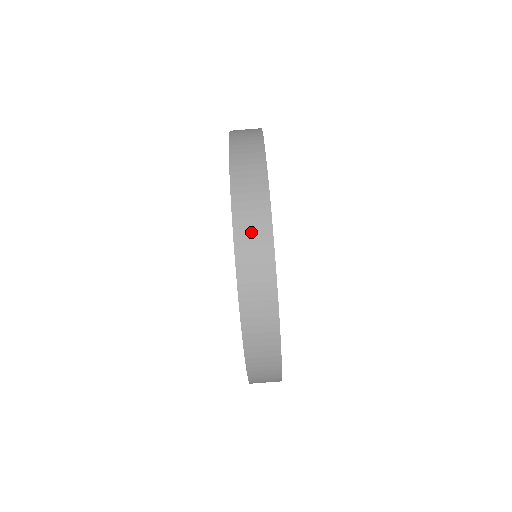
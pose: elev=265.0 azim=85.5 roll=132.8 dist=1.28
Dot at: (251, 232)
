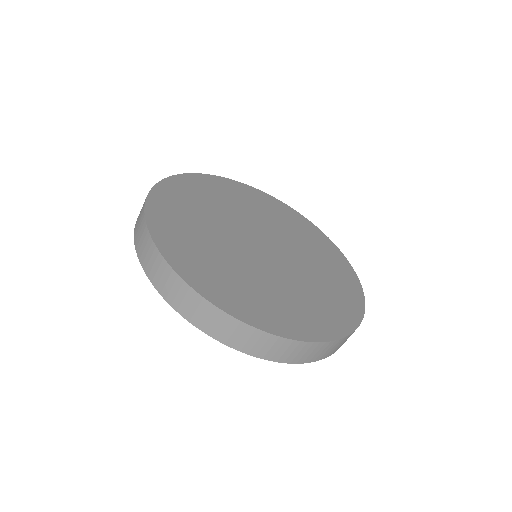
Dot at: (180, 298)
